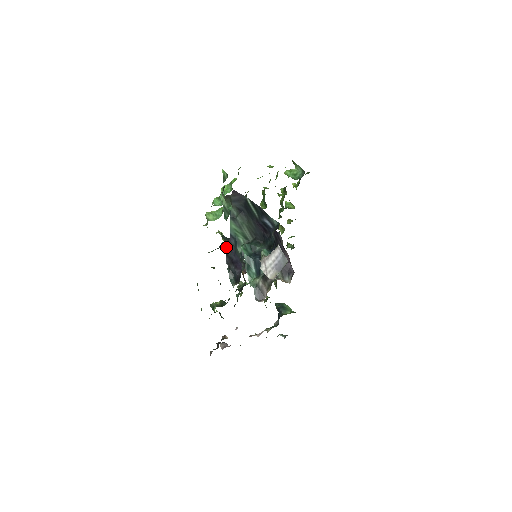
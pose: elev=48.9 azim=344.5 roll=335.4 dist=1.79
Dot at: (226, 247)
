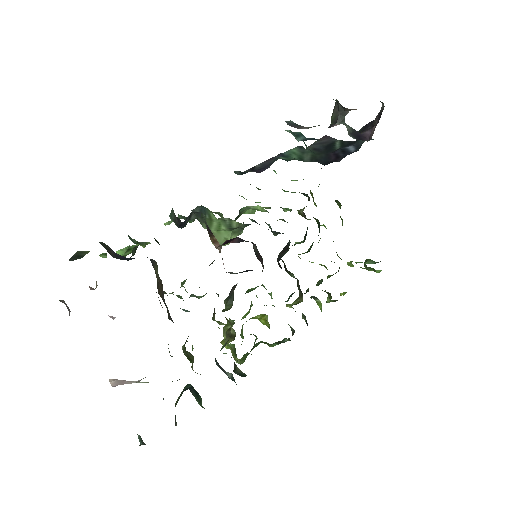
Dot at: (260, 164)
